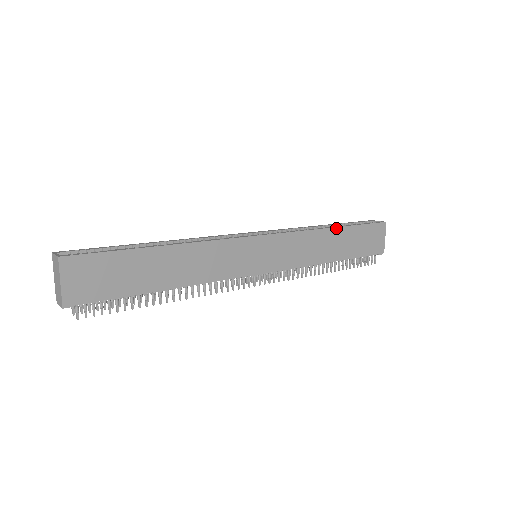
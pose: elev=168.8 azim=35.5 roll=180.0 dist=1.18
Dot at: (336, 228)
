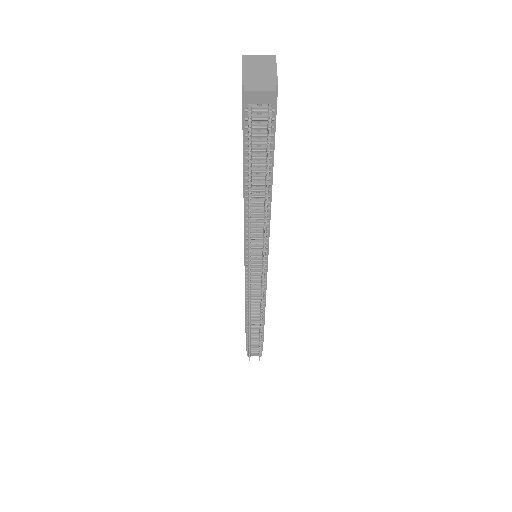
Dot at: occluded
